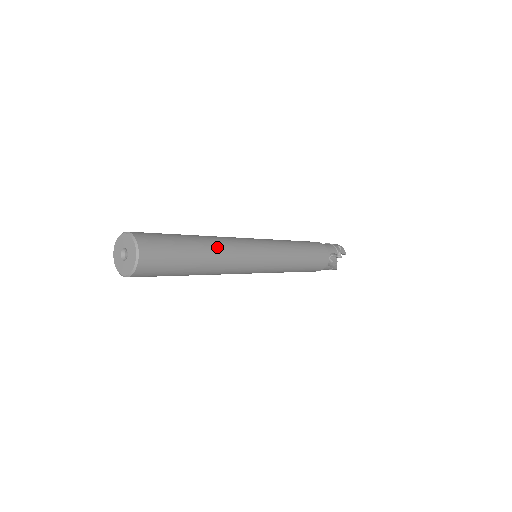
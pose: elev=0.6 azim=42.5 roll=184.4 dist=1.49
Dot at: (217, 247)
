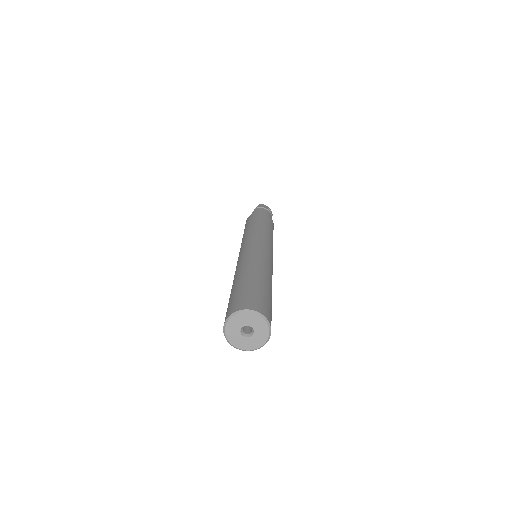
Dot at: (271, 278)
